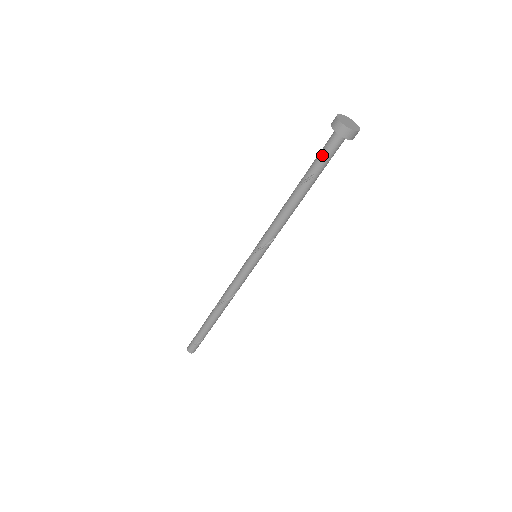
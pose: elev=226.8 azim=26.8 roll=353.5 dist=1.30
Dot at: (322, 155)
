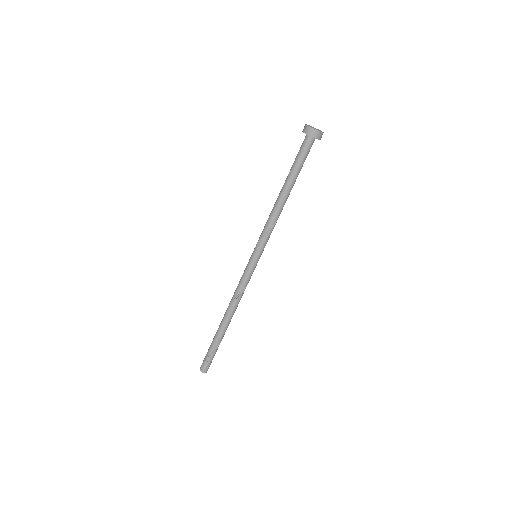
Dot at: (297, 154)
